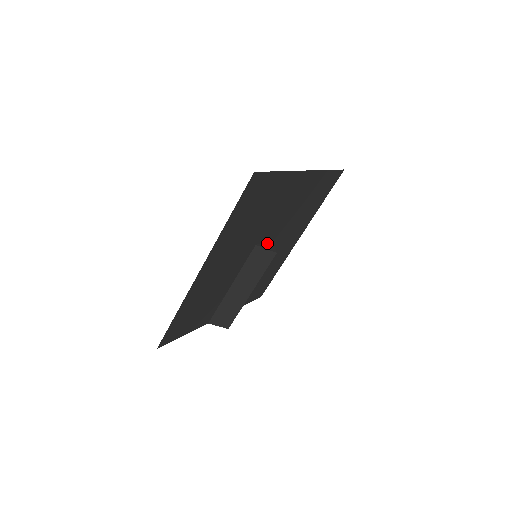
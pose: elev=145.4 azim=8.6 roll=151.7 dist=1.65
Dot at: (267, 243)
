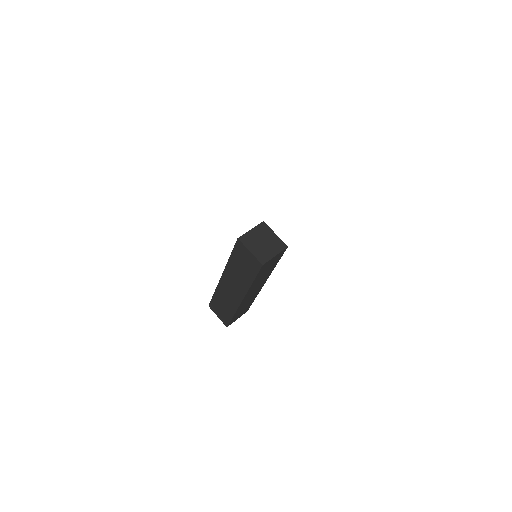
Dot at: (266, 240)
